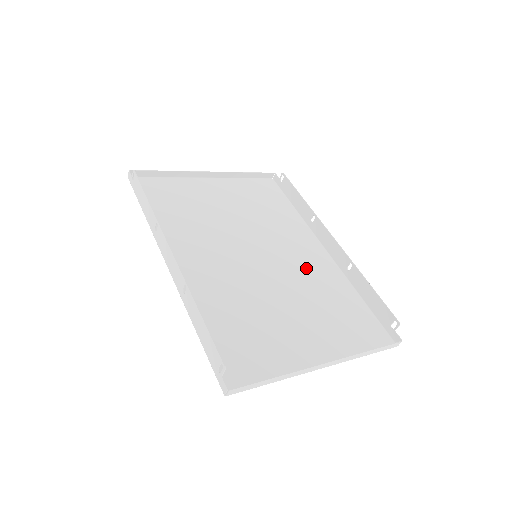
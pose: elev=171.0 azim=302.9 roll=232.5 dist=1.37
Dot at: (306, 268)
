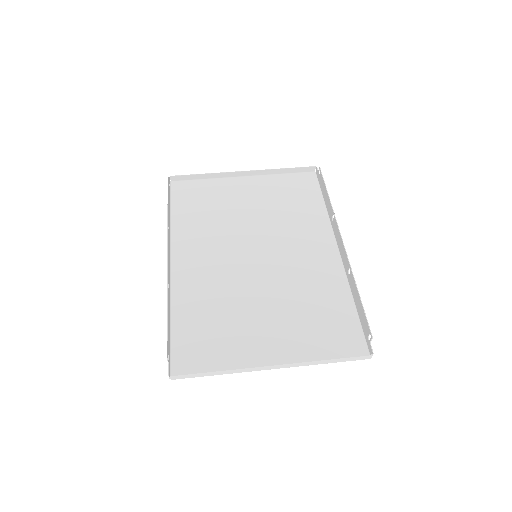
Dot at: (305, 269)
